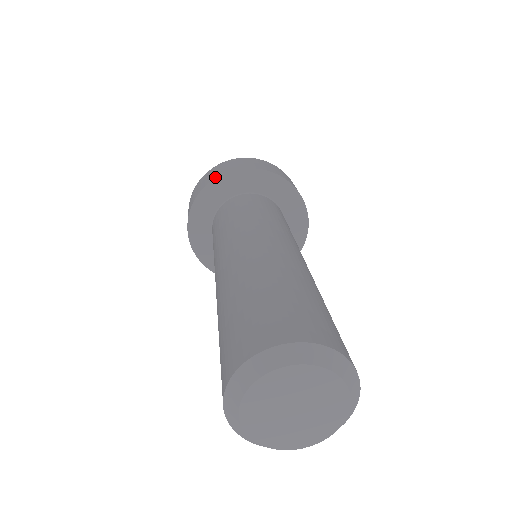
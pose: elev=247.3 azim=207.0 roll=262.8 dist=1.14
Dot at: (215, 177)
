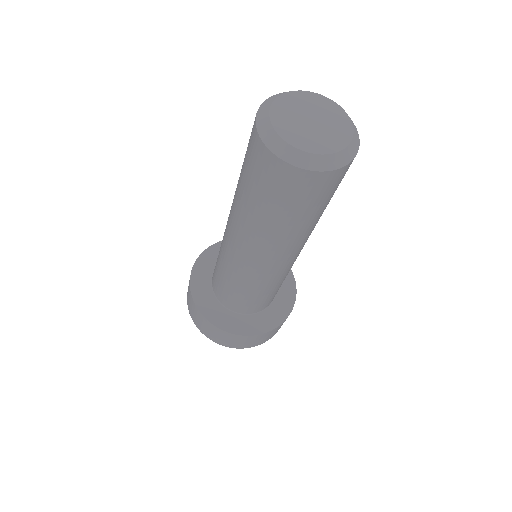
Dot at: (220, 242)
